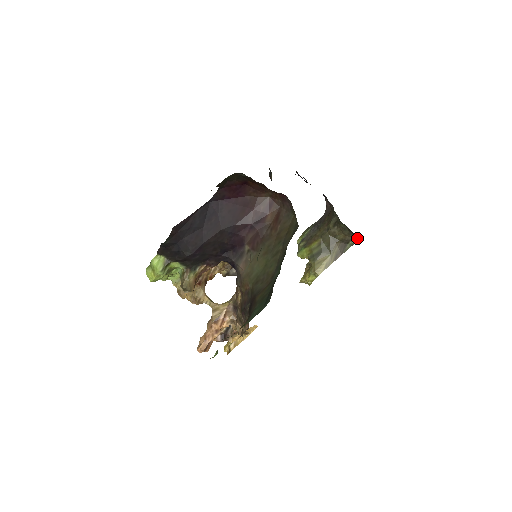
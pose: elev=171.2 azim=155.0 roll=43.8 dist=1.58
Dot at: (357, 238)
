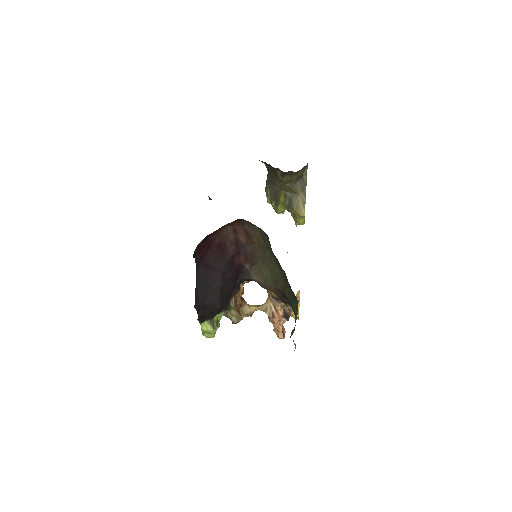
Dot at: (305, 166)
